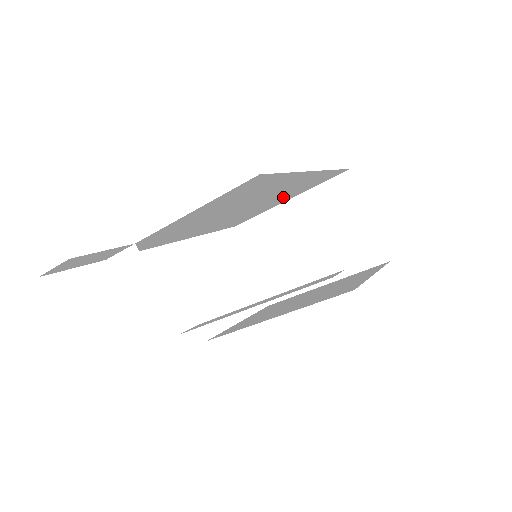
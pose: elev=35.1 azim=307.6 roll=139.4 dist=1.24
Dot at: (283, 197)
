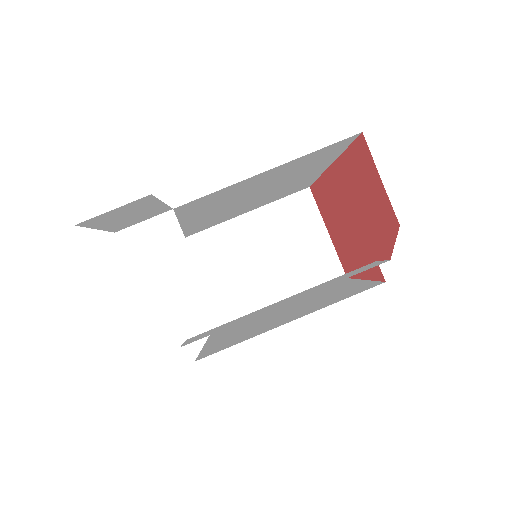
Dot at: (254, 205)
